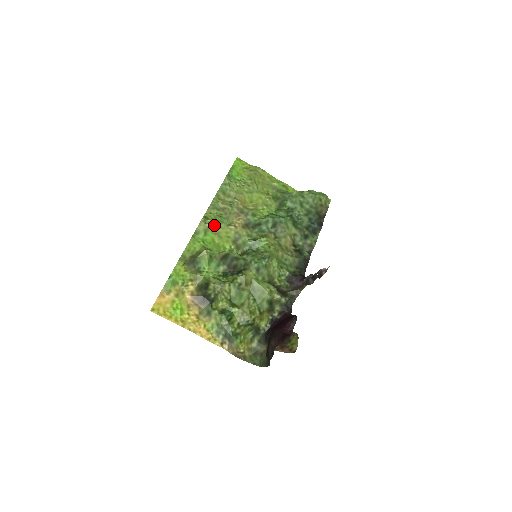
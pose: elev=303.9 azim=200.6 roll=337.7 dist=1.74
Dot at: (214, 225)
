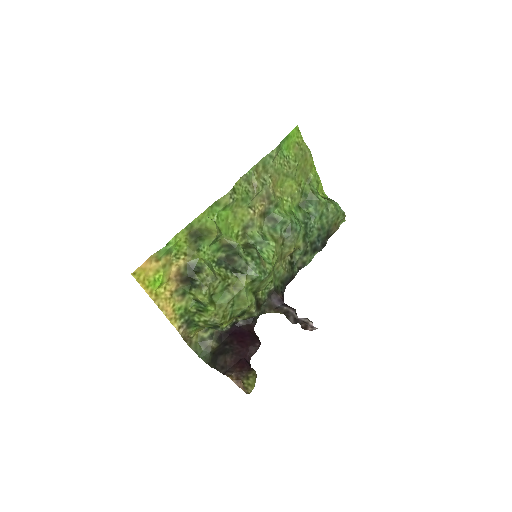
Dot at: (237, 202)
